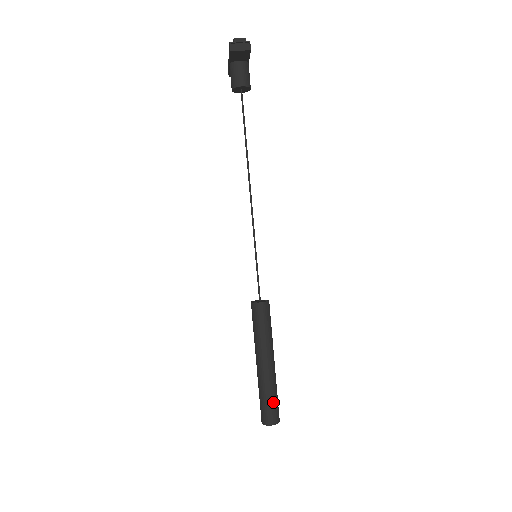
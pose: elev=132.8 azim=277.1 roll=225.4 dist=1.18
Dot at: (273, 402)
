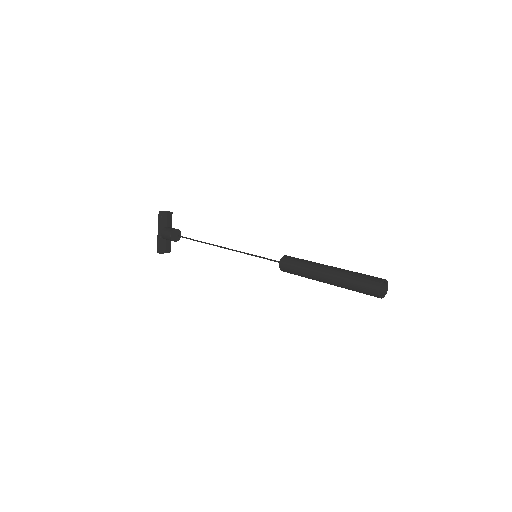
Dot at: (365, 275)
